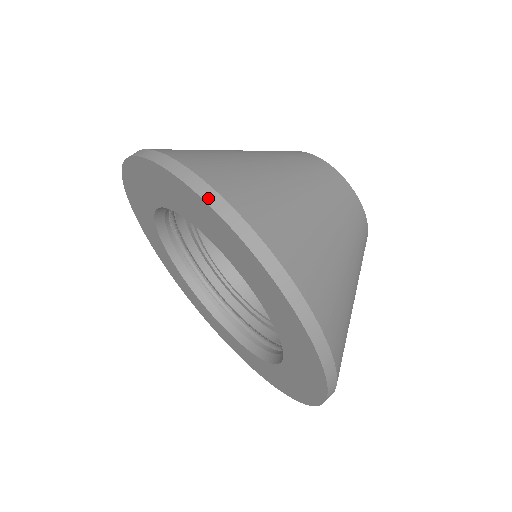
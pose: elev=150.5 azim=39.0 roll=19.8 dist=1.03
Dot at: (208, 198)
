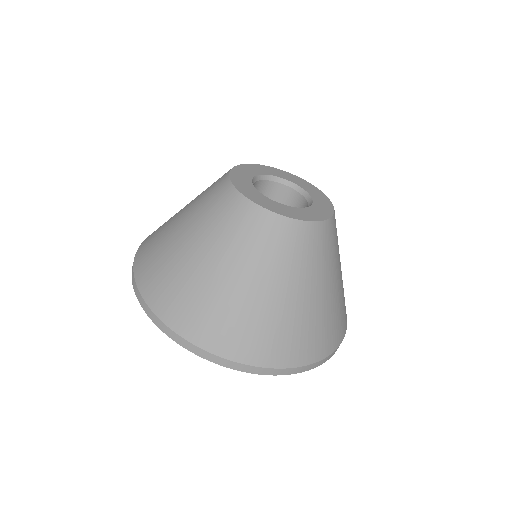
Dot at: (269, 373)
